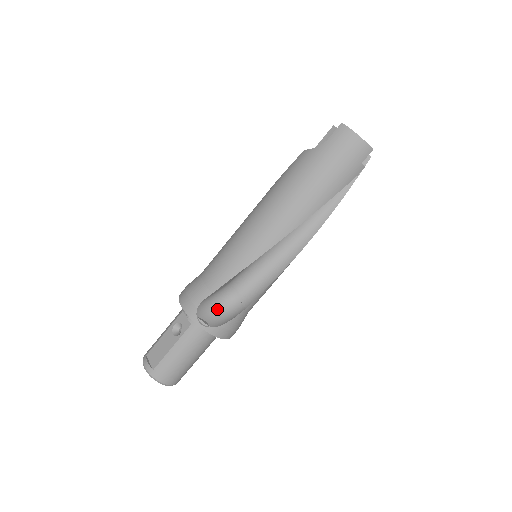
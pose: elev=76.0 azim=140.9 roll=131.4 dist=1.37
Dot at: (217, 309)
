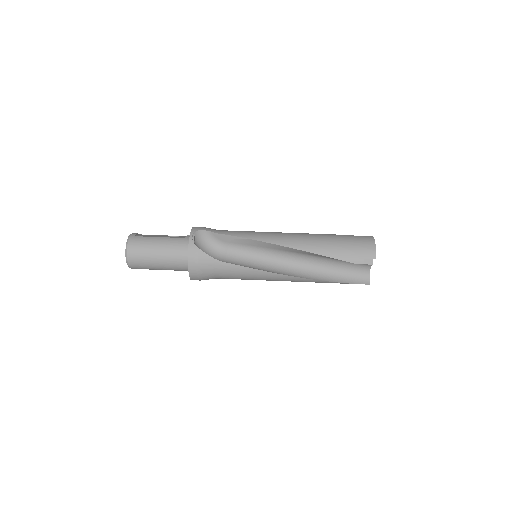
Dot at: (205, 249)
